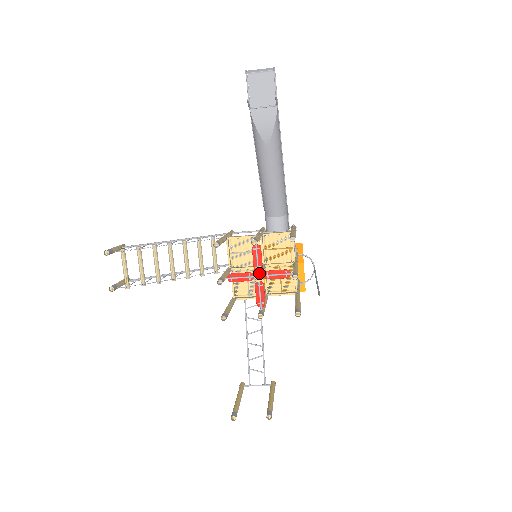
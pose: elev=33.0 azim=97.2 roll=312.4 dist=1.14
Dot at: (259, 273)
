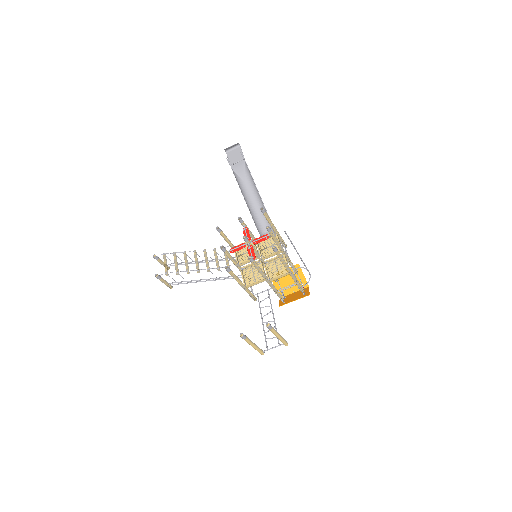
Dot at: (249, 241)
